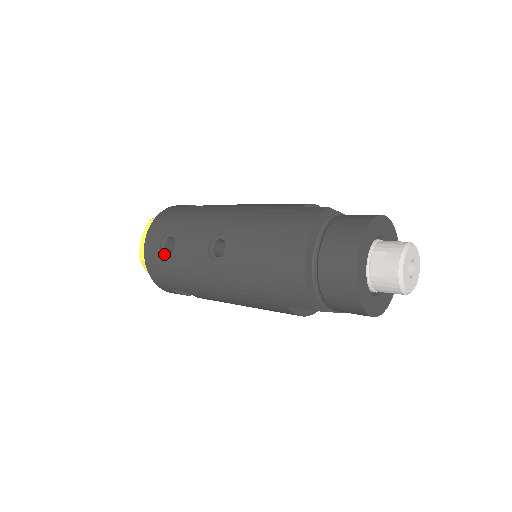
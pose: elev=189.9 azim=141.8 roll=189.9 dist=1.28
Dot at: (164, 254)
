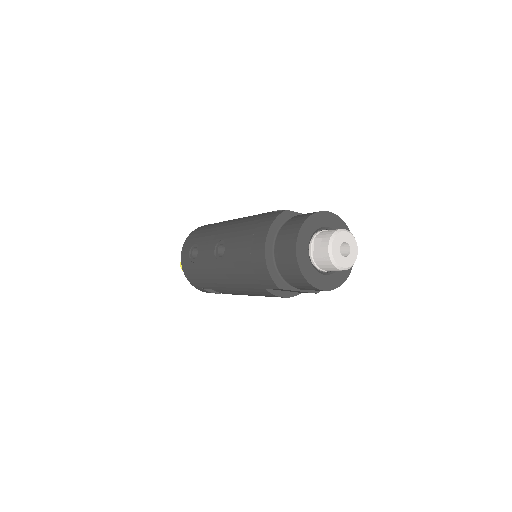
Dot at: (192, 261)
